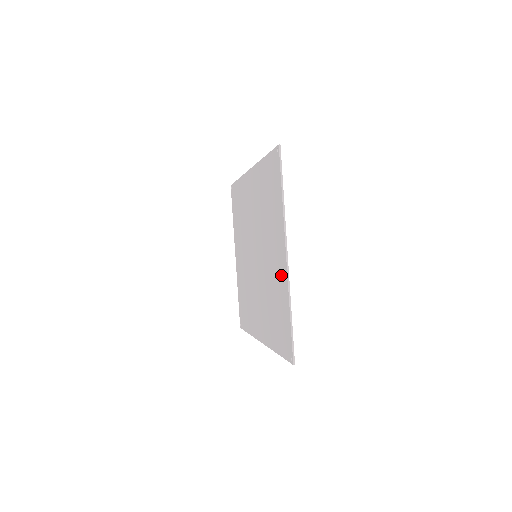
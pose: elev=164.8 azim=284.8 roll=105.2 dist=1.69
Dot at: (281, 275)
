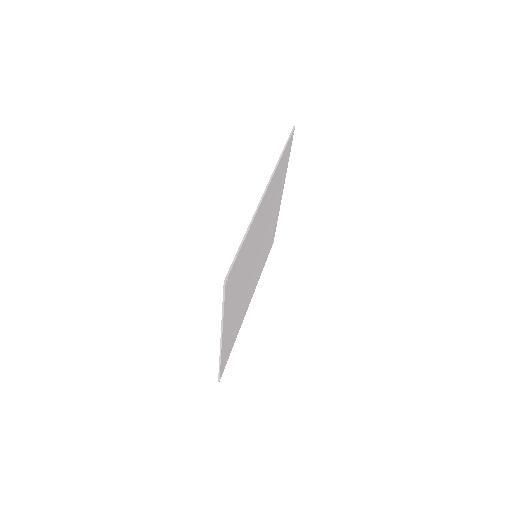
Dot at: occluded
